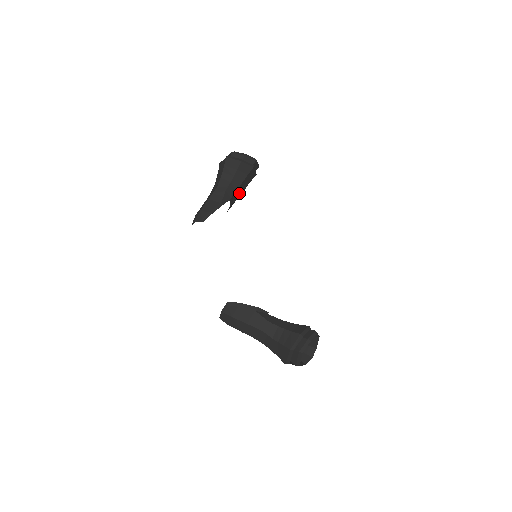
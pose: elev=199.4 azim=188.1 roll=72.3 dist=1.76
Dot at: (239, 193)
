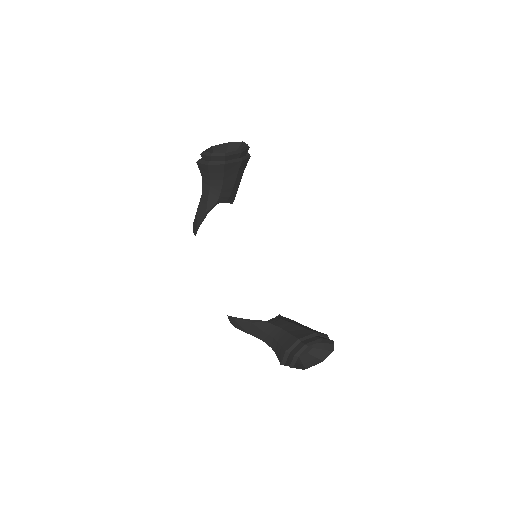
Dot at: (229, 188)
